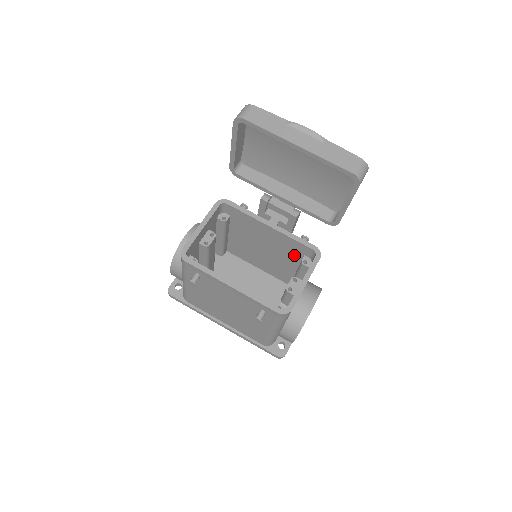
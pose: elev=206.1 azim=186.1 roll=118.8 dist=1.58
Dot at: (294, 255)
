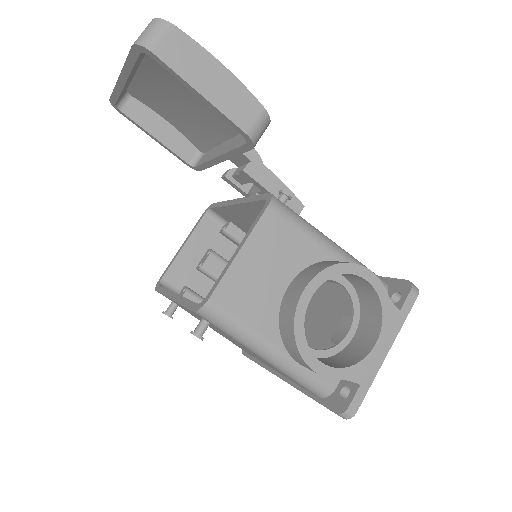
Dot at: occluded
